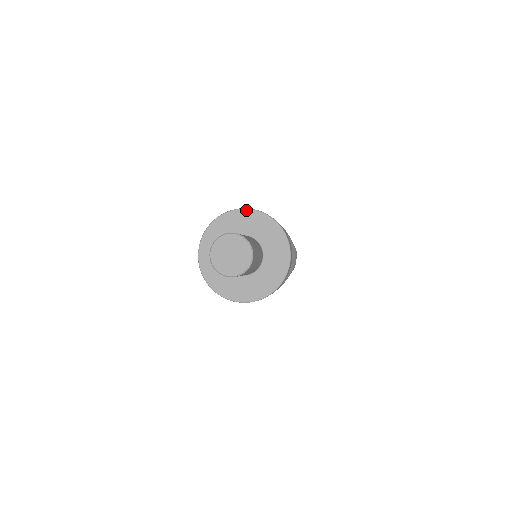
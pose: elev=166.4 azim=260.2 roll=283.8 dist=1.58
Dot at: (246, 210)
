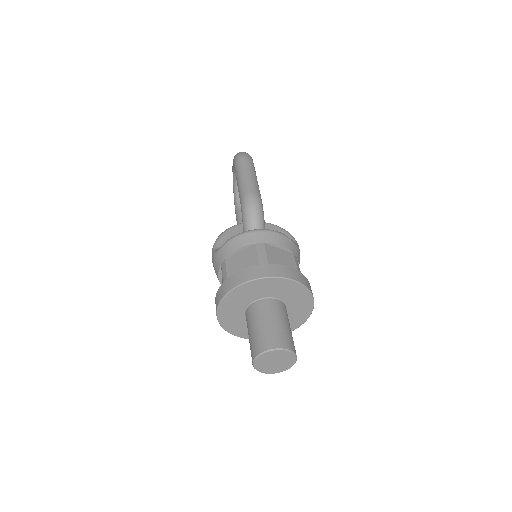
Dot at: (268, 279)
